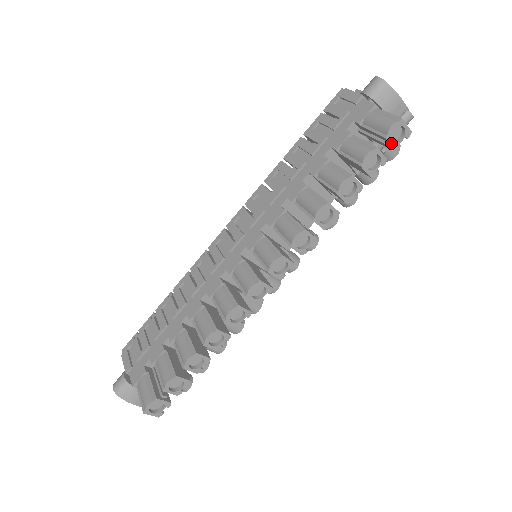
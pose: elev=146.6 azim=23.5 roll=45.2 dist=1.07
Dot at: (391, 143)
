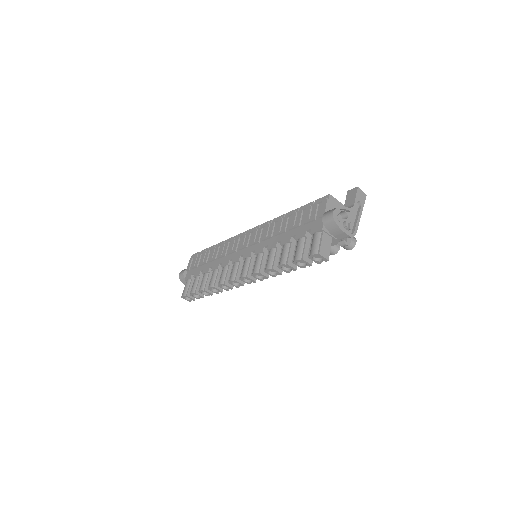
Dot at: (313, 260)
